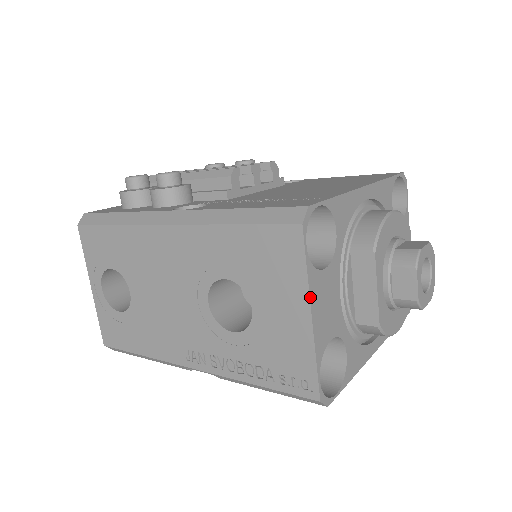
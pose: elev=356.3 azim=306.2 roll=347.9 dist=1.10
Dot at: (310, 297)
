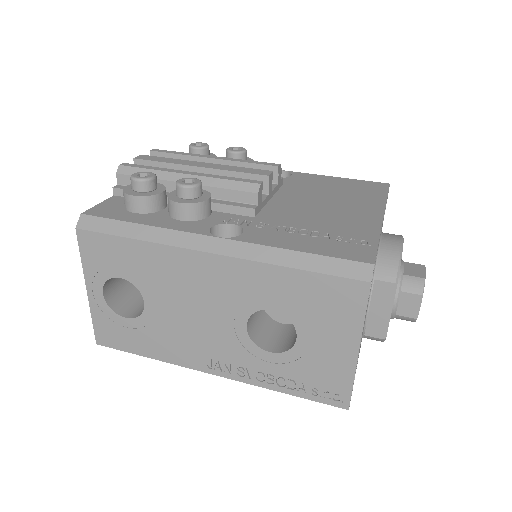
Dot at: (361, 337)
